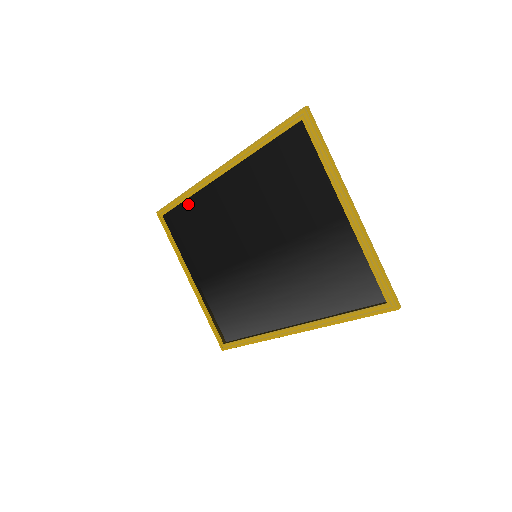
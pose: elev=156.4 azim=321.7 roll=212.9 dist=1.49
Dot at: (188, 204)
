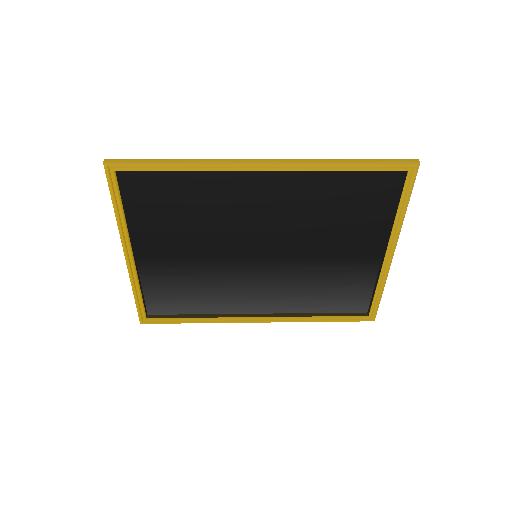
Dot at: (183, 177)
